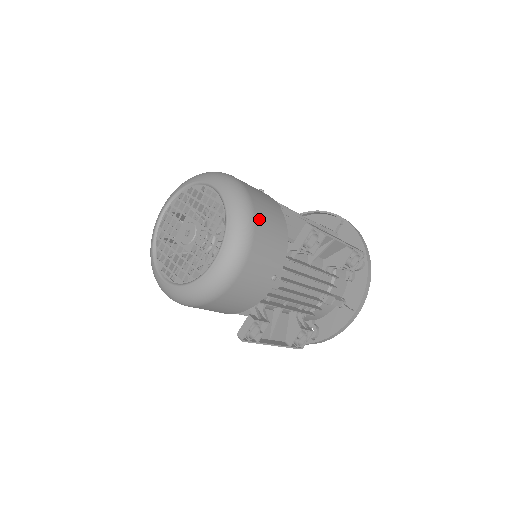
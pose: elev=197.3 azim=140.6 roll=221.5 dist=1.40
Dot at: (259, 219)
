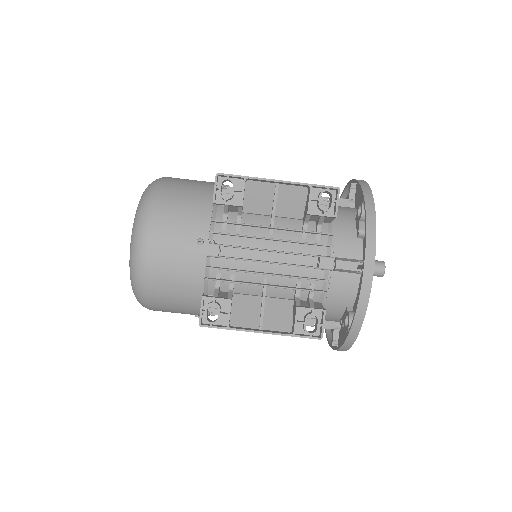
Dot at: (166, 192)
